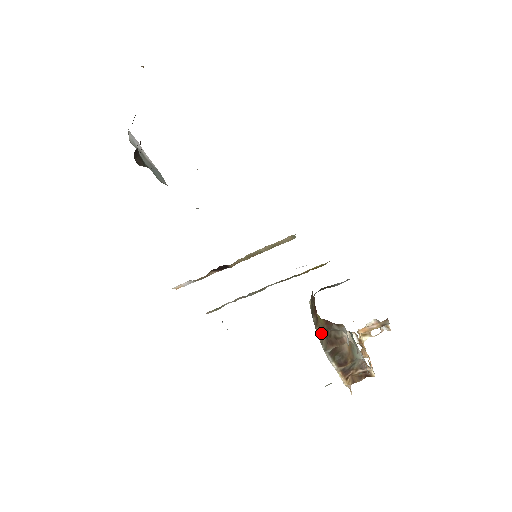
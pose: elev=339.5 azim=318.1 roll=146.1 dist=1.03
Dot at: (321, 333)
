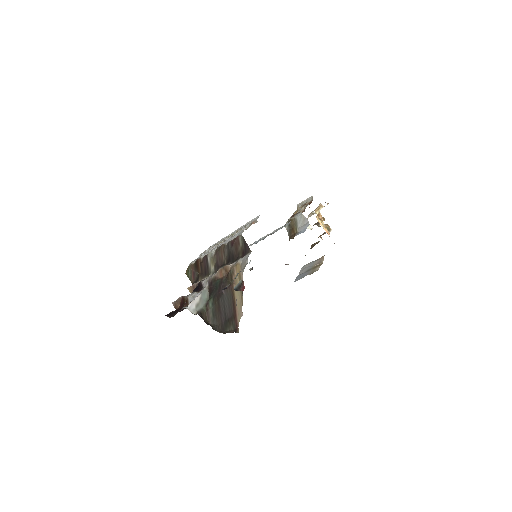
Dot at: occluded
